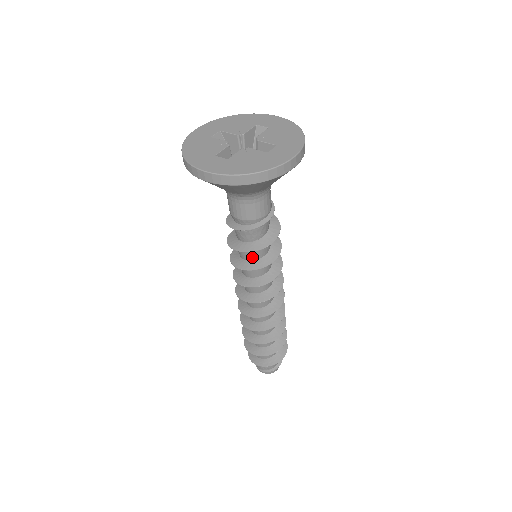
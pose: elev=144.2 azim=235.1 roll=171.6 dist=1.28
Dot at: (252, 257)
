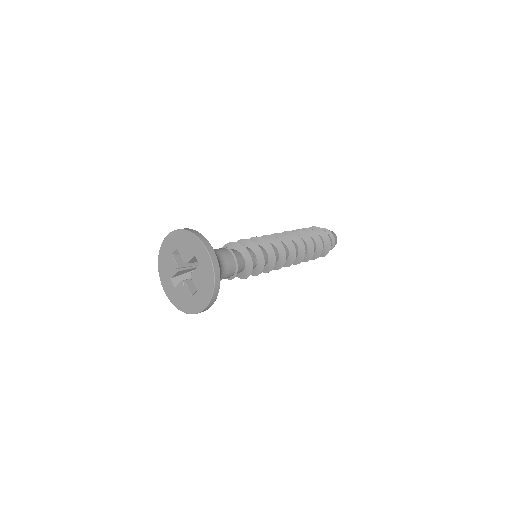
Dot at: occluded
